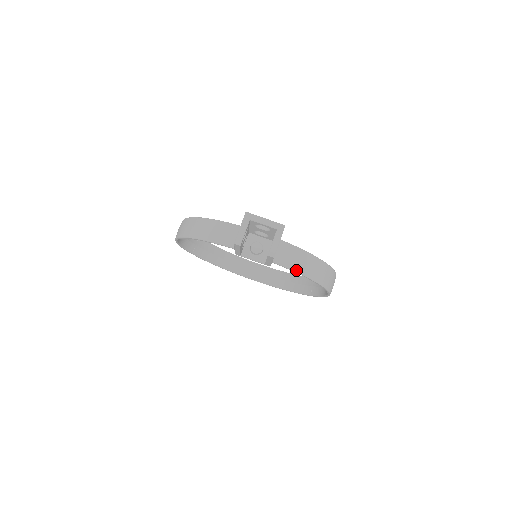
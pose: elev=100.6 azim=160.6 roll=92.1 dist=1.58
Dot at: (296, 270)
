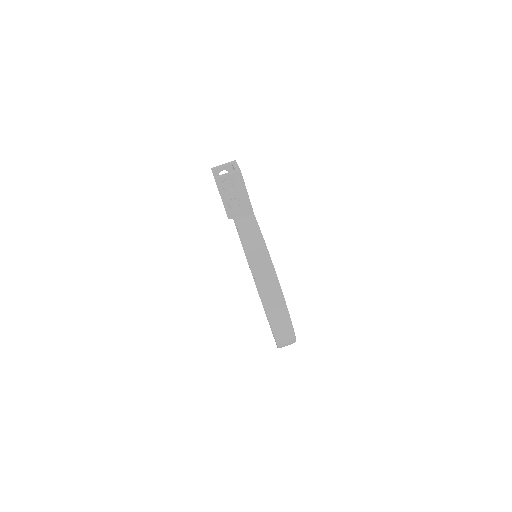
Dot at: (242, 237)
